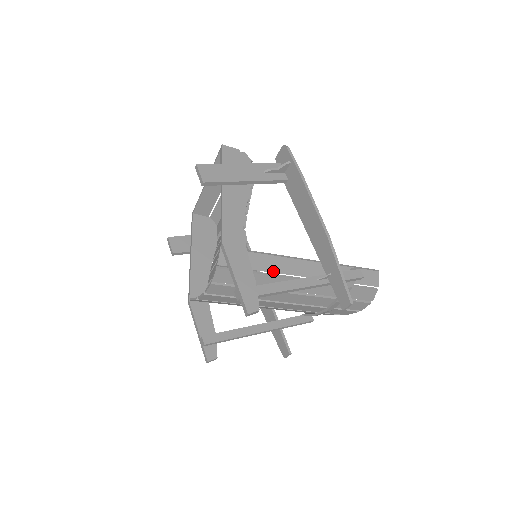
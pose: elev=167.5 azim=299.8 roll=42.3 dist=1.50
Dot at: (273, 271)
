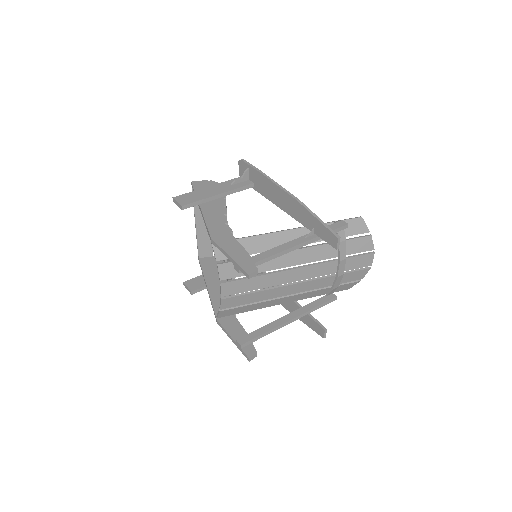
Dot at: occluded
